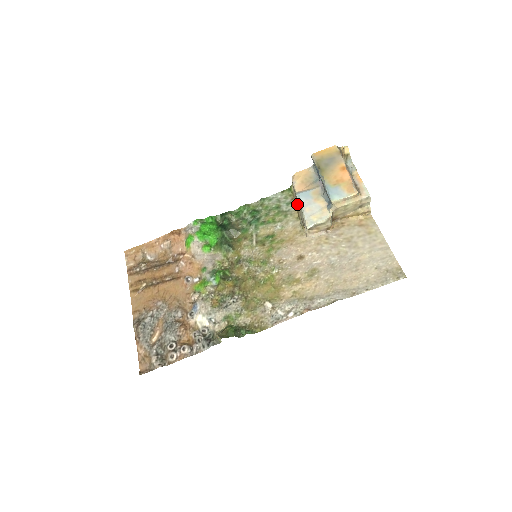
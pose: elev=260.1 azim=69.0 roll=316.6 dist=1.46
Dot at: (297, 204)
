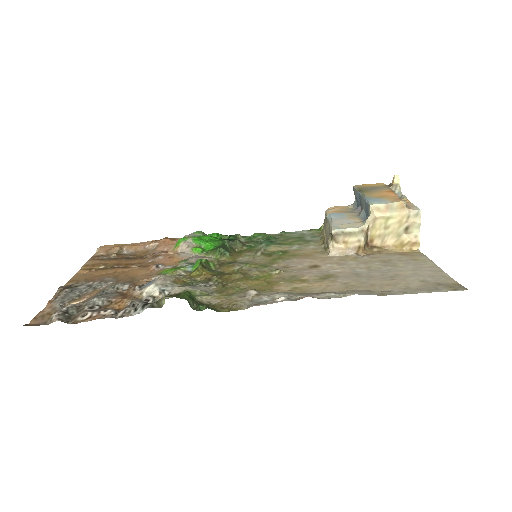
Dot at: (325, 232)
